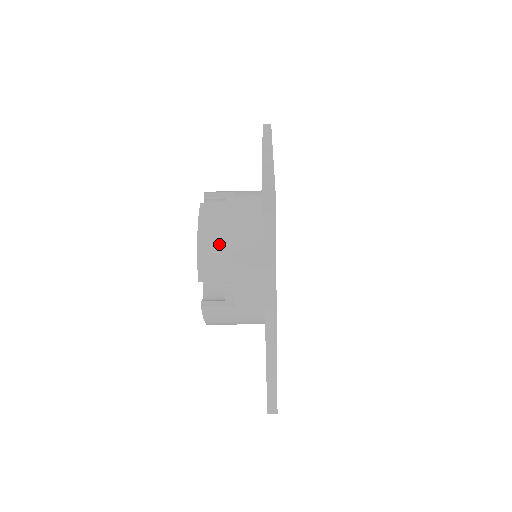
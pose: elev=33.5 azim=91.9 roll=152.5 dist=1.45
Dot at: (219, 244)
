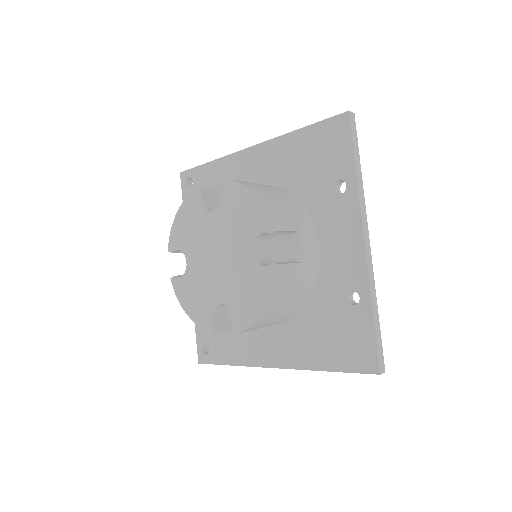
Dot at: (276, 313)
